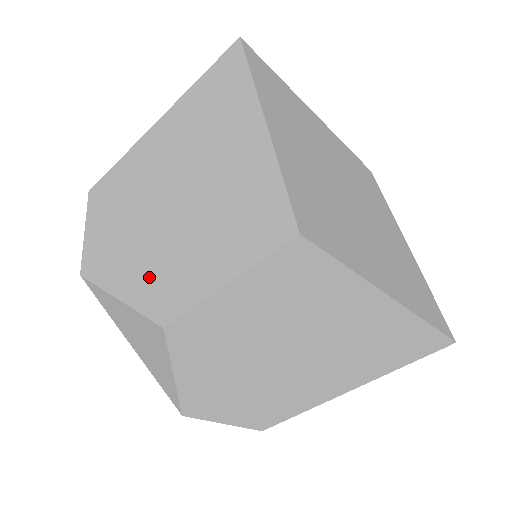
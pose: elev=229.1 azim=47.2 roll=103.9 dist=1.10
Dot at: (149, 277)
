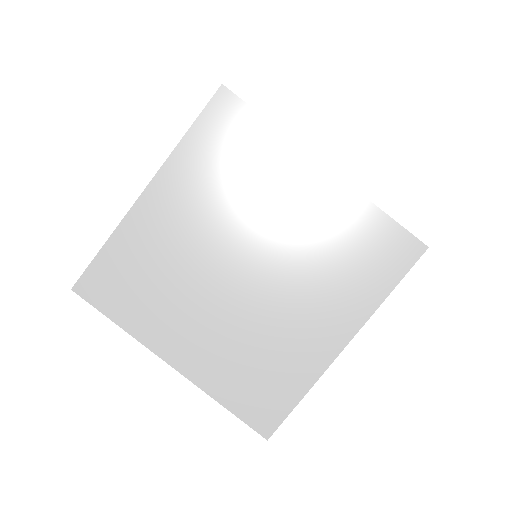
Dot at: occluded
